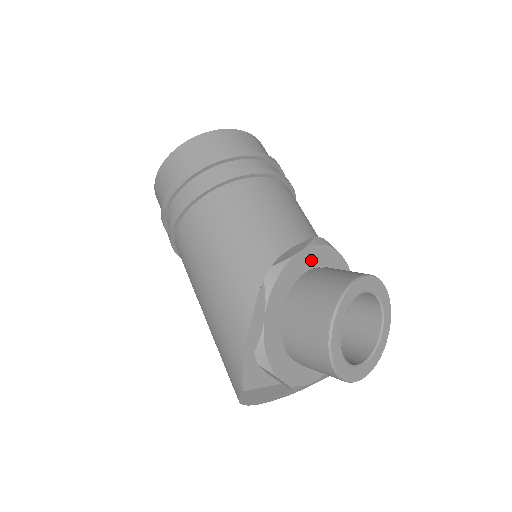
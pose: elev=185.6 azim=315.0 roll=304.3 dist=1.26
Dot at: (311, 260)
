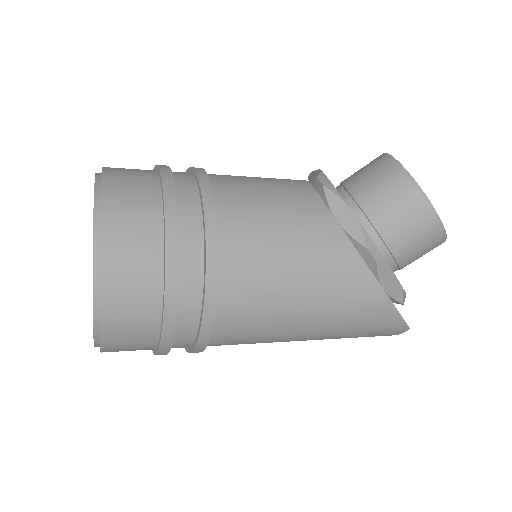
Dot at: occluded
